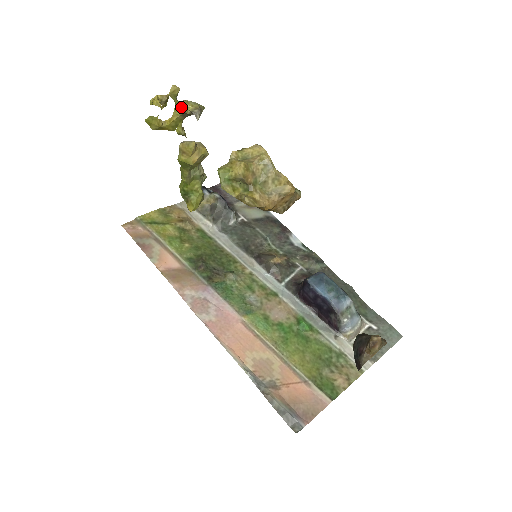
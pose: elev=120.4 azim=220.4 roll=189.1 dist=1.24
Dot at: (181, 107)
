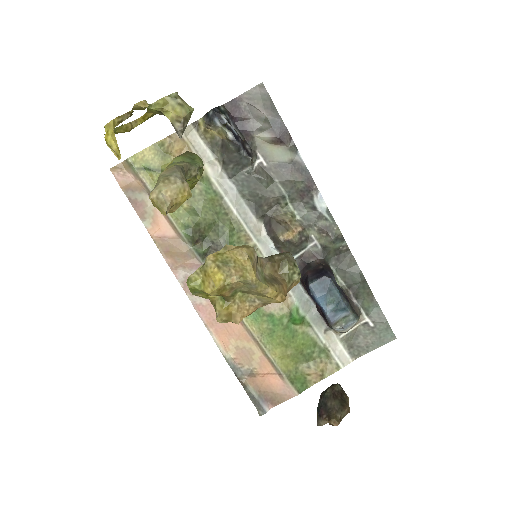
Dot at: (156, 110)
